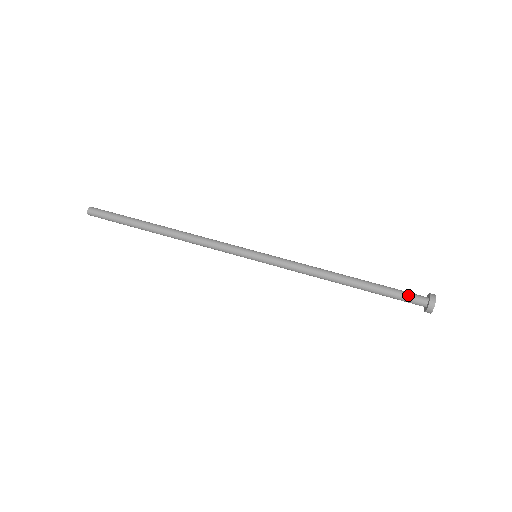
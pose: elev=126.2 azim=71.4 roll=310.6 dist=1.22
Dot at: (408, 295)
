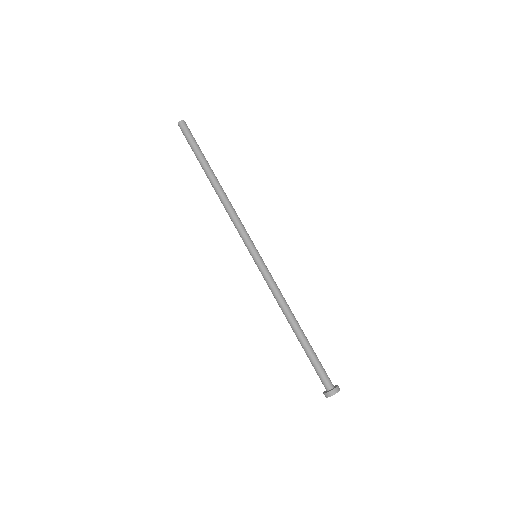
Dot at: (321, 375)
